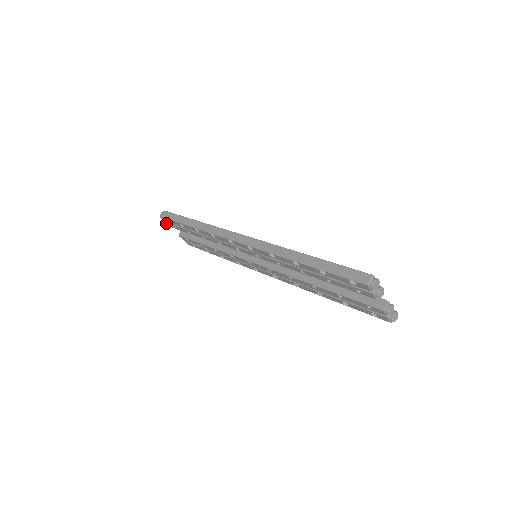
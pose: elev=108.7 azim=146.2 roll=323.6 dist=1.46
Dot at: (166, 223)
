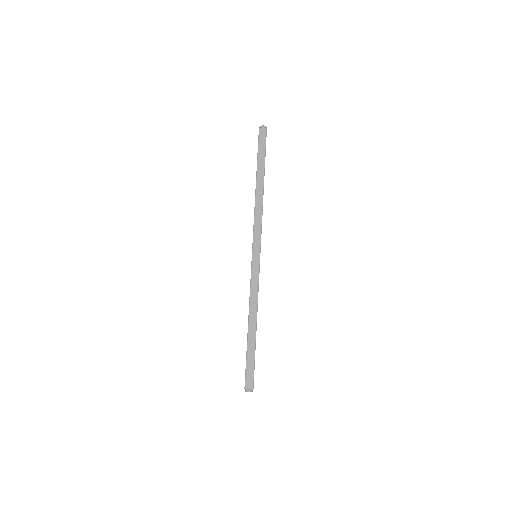
Dot at: occluded
